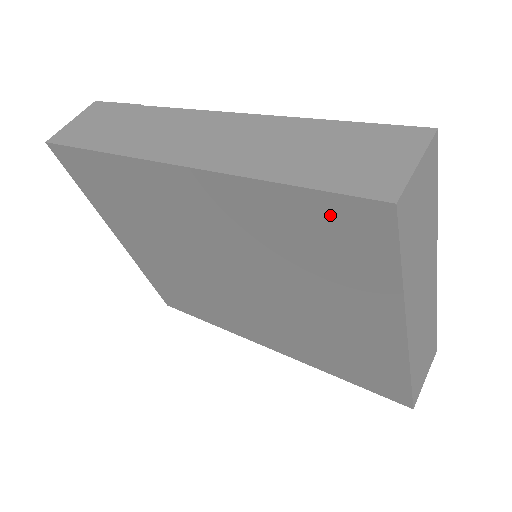
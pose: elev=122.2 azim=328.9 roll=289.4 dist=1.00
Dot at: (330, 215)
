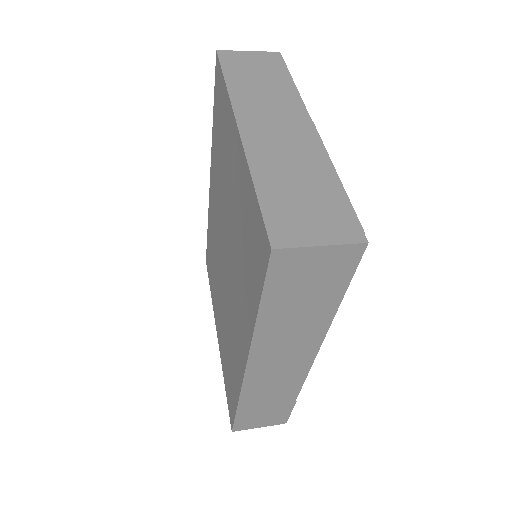
Dot at: (217, 99)
